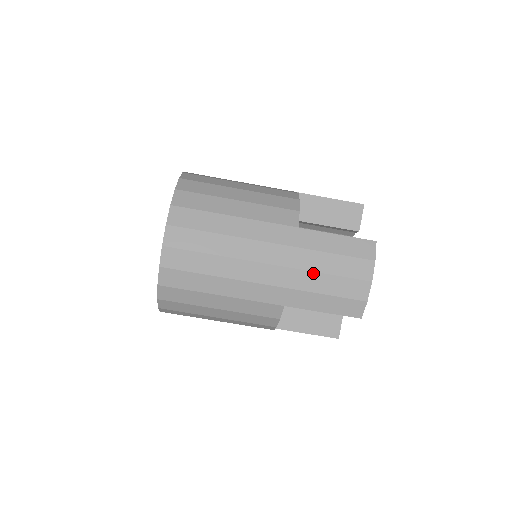
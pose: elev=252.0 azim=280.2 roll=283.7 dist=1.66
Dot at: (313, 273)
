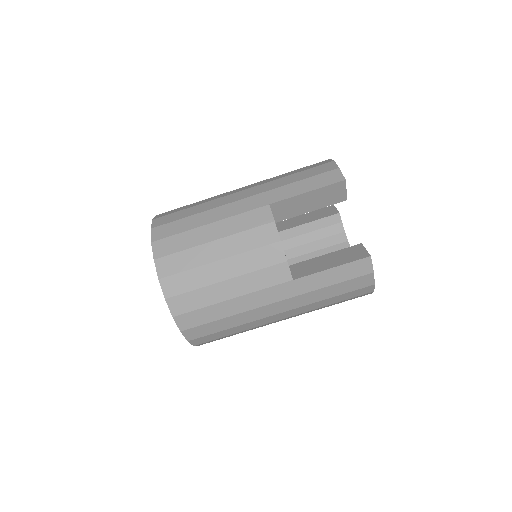
Dot at: (320, 301)
